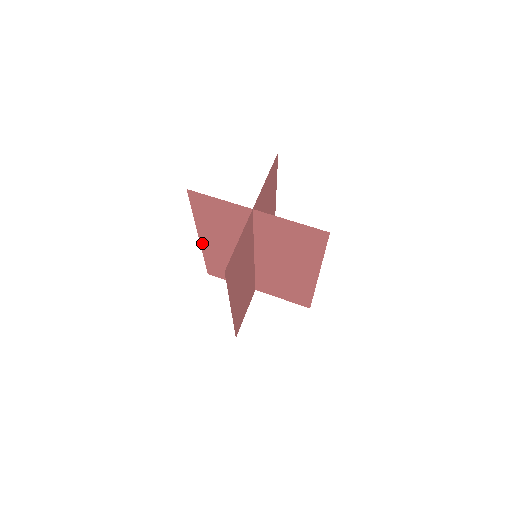
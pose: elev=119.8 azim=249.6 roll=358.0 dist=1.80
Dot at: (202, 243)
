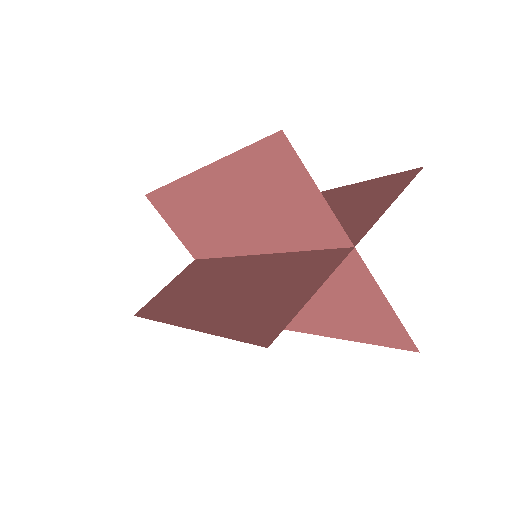
Dot at: (190, 178)
